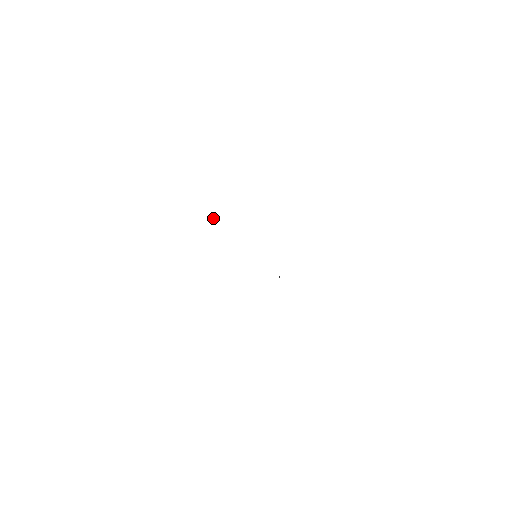
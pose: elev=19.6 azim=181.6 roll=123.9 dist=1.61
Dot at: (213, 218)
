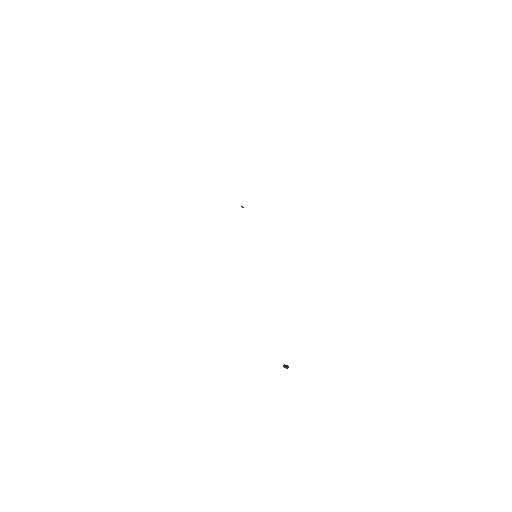
Dot at: occluded
